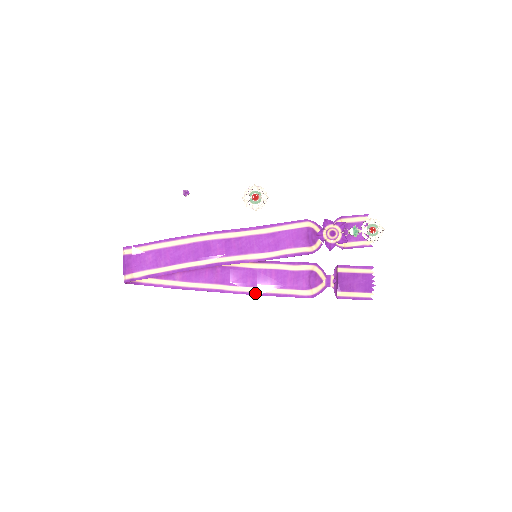
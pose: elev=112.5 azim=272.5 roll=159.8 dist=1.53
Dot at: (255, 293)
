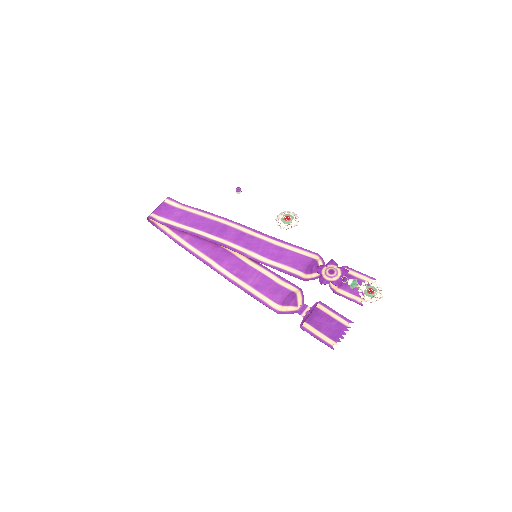
Dot at: (234, 282)
